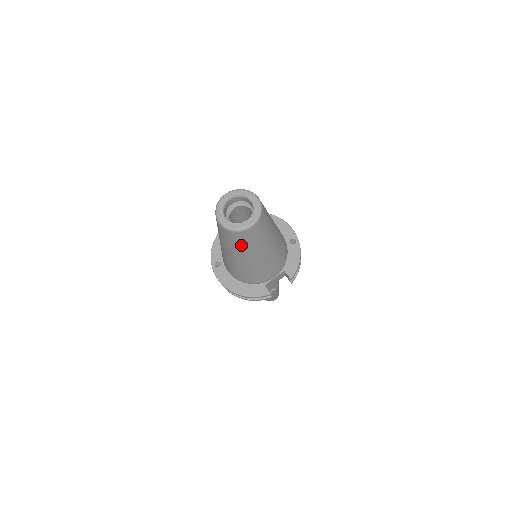
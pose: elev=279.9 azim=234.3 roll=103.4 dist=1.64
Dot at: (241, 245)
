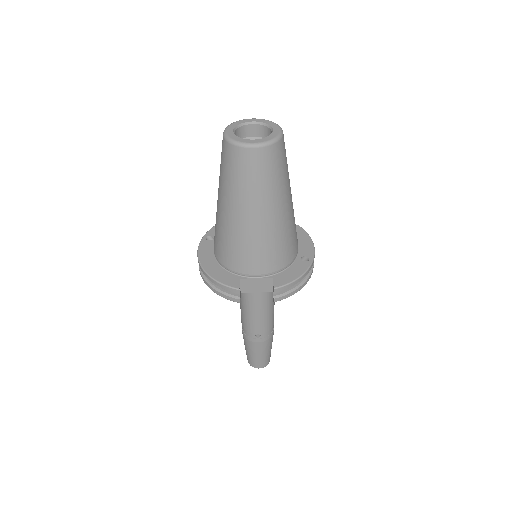
Dot at: (233, 176)
